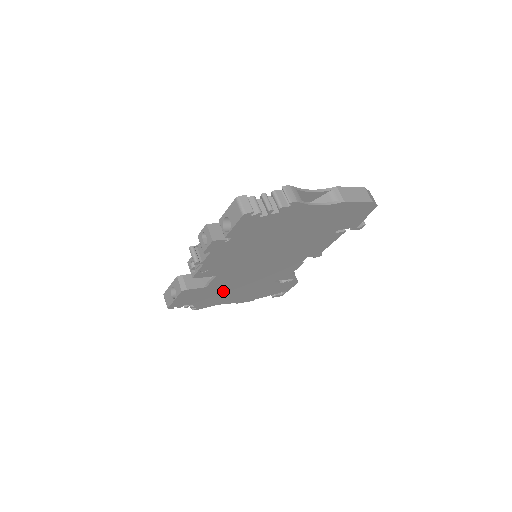
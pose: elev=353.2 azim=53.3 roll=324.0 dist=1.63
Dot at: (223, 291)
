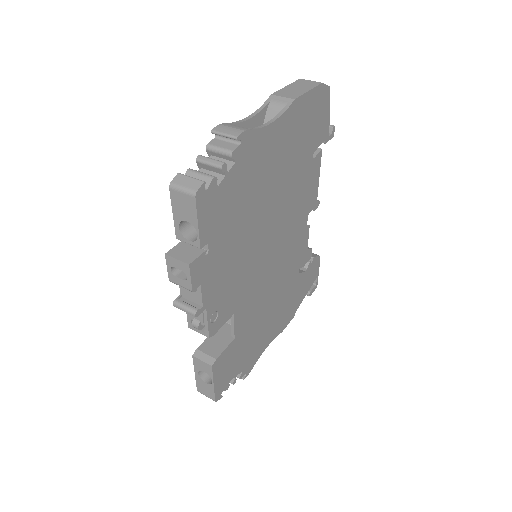
Dot at: (256, 328)
